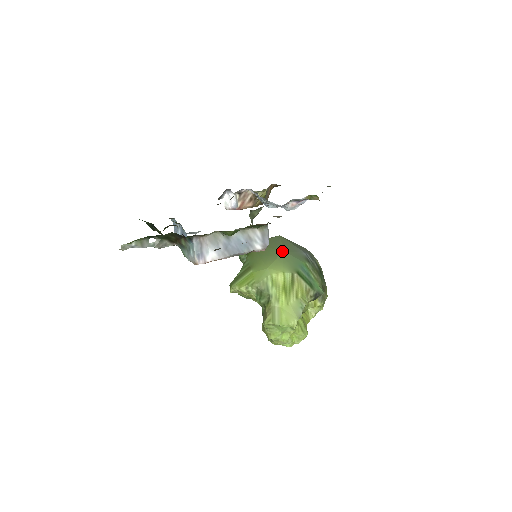
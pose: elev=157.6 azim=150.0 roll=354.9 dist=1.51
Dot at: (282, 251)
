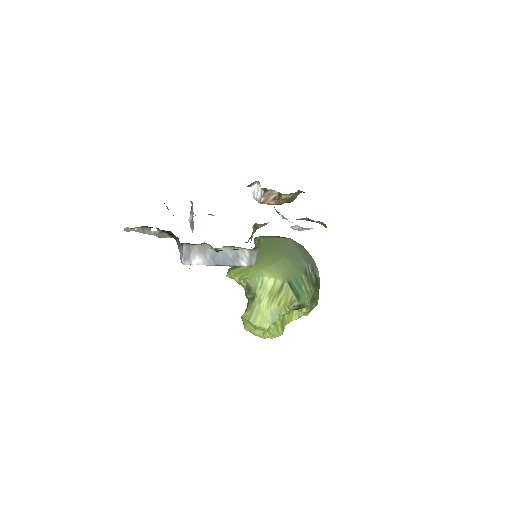
Dot at: (284, 257)
